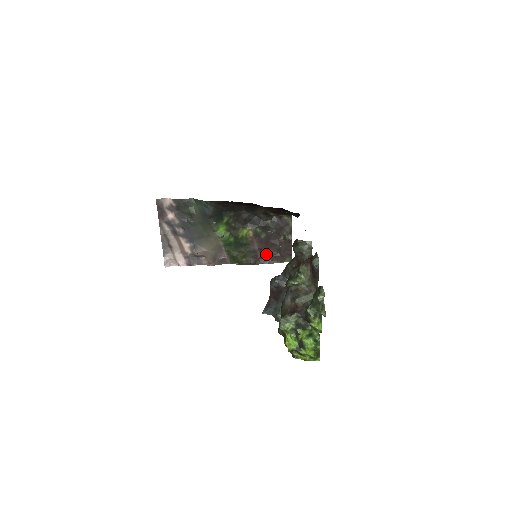
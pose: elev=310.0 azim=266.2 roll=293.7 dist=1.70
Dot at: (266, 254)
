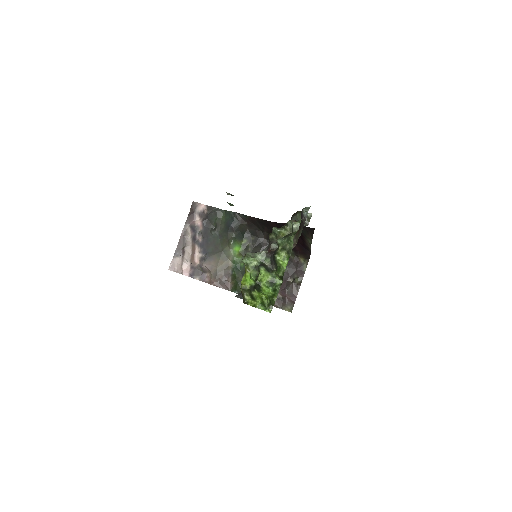
Dot at: occluded
